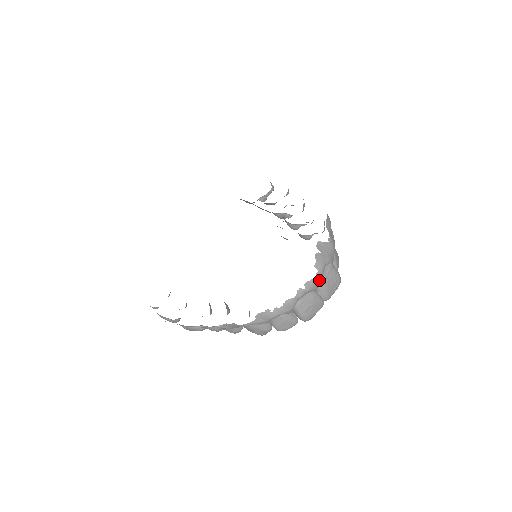
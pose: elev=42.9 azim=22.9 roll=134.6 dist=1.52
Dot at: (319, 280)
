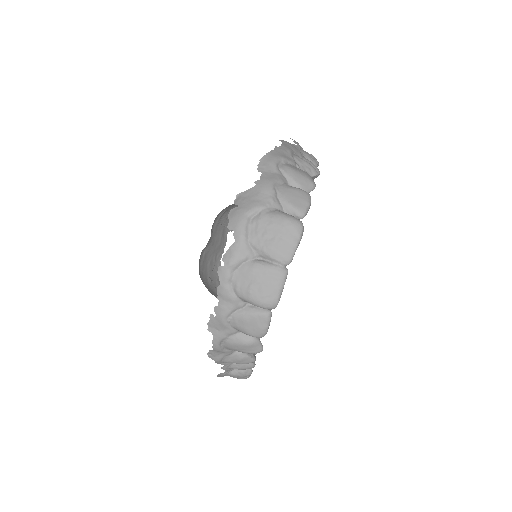
Dot at: (246, 242)
